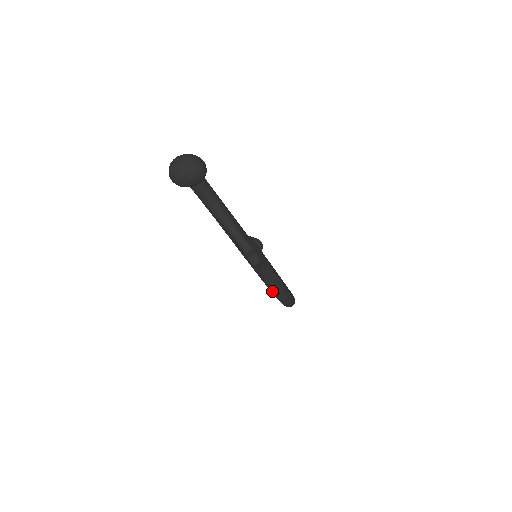
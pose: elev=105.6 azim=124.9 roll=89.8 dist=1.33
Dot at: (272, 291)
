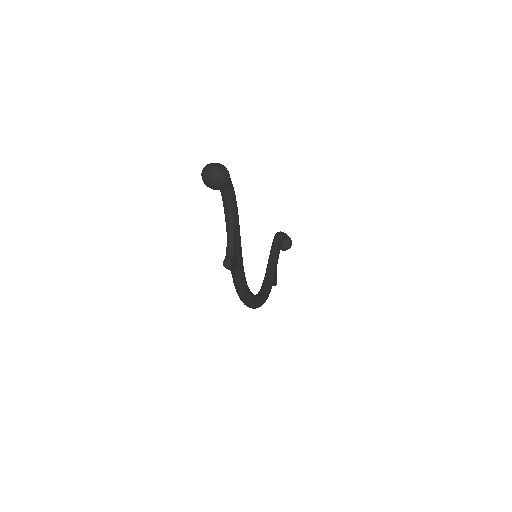
Dot at: (236, 290)
